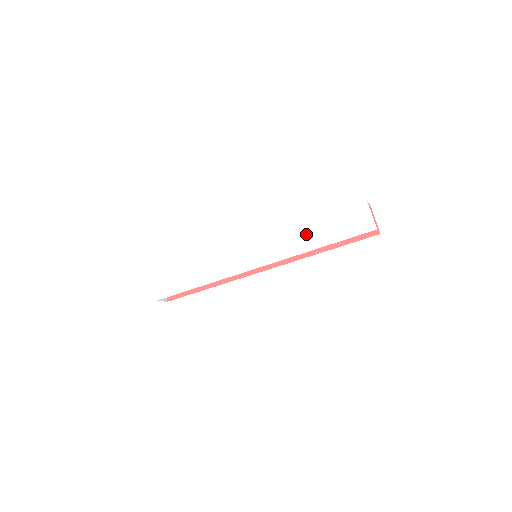
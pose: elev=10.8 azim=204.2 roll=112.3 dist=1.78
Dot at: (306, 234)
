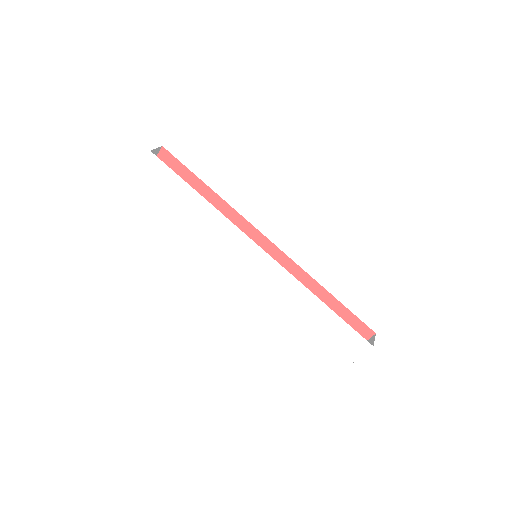
Dot at: (307, 305)
